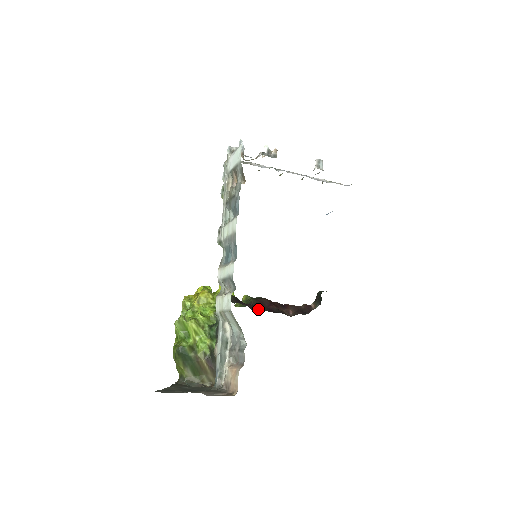
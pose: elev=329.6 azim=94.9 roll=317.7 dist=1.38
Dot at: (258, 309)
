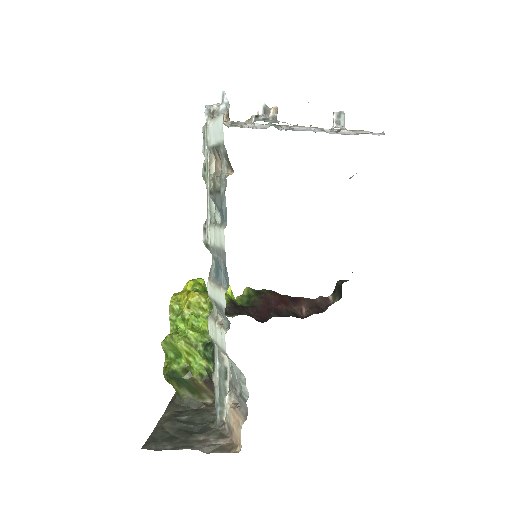
Dot at: (263, 314)
